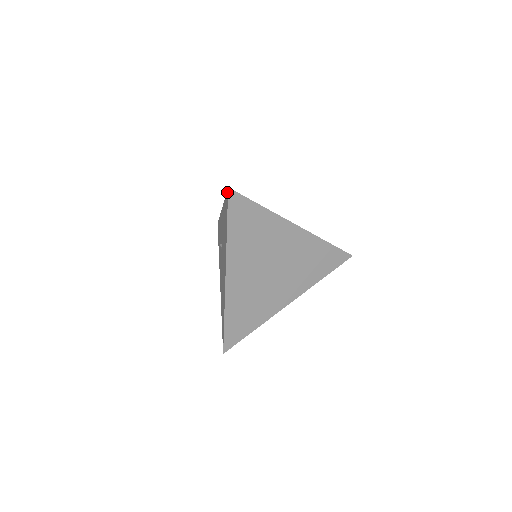
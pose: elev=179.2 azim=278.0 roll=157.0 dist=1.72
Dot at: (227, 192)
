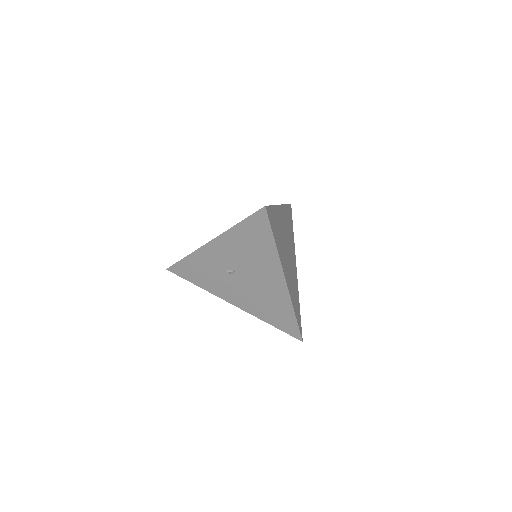
Dot at: (261, 212)
